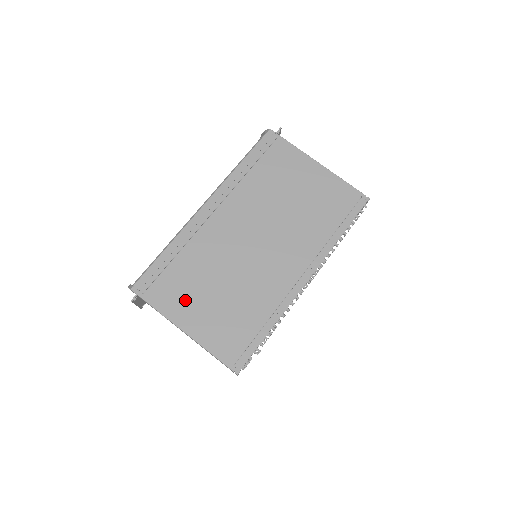
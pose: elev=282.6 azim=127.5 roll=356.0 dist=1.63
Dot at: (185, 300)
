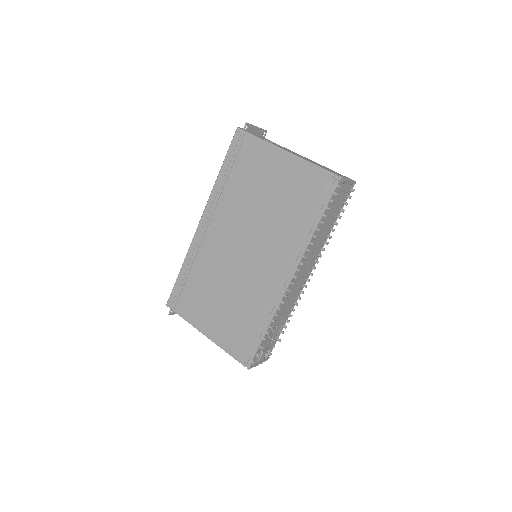
Dot at: (202, 310)
